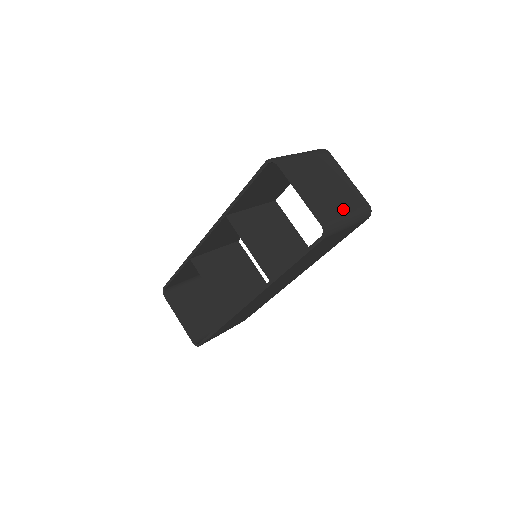
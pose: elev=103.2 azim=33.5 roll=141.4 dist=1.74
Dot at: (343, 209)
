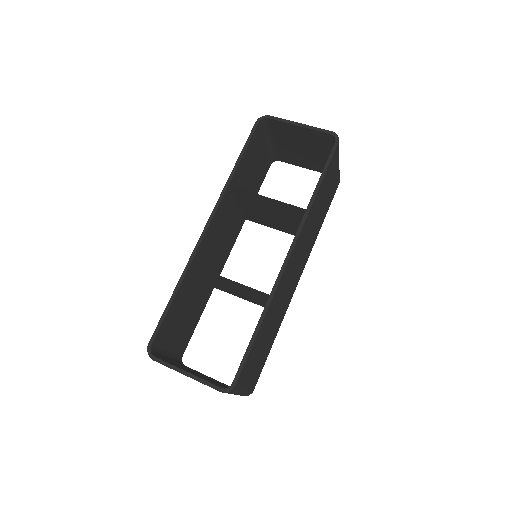
Dot at: occluded
